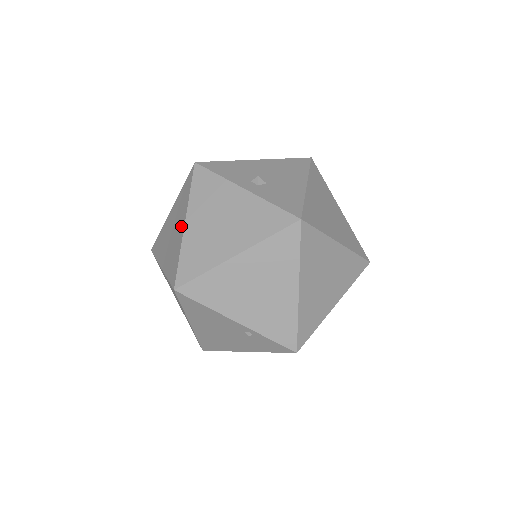
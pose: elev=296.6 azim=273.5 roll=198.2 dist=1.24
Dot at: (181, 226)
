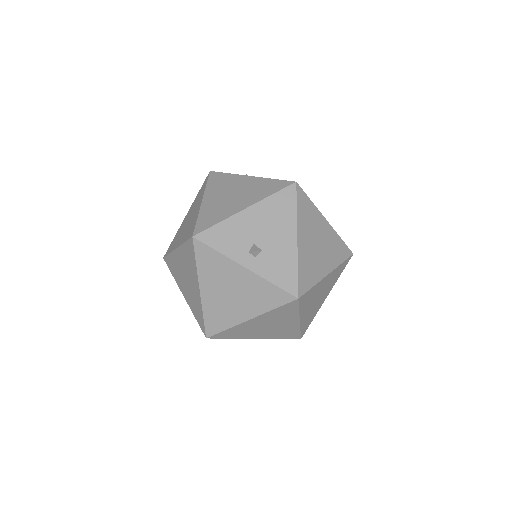
Dot at: (196, 288)
